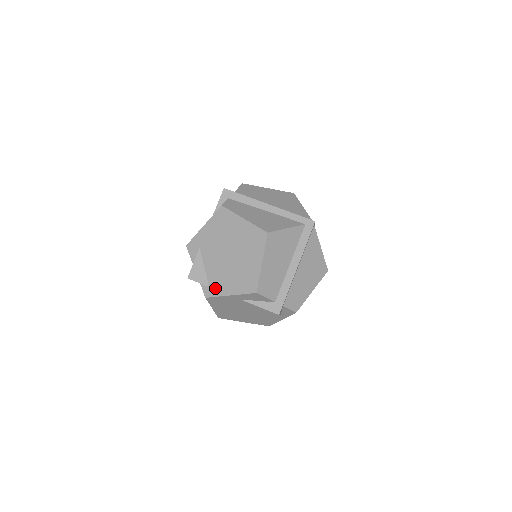
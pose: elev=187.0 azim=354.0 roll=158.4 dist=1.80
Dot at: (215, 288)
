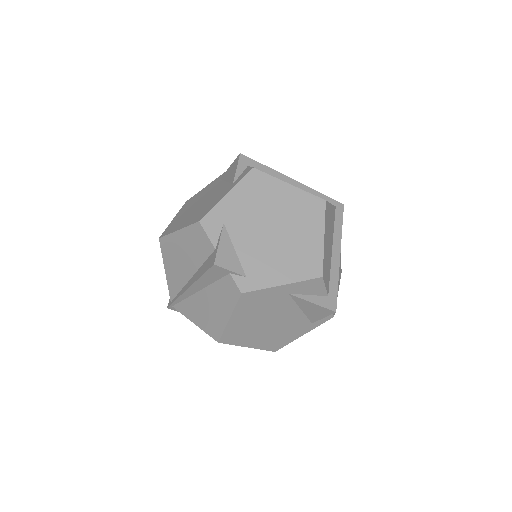
Dot at: (257, 277)
